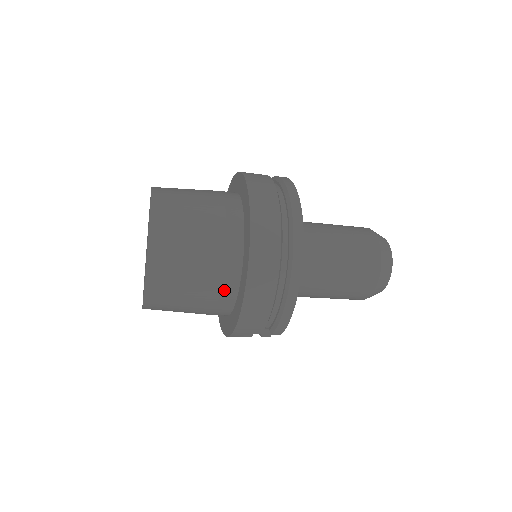
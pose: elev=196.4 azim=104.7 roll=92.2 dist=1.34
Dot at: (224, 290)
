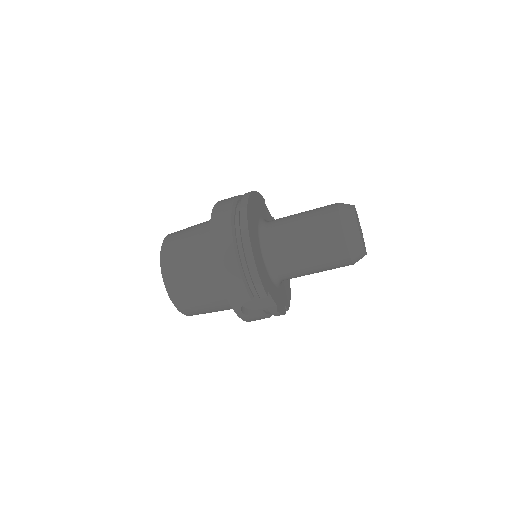
Dot at: (213, 272)
